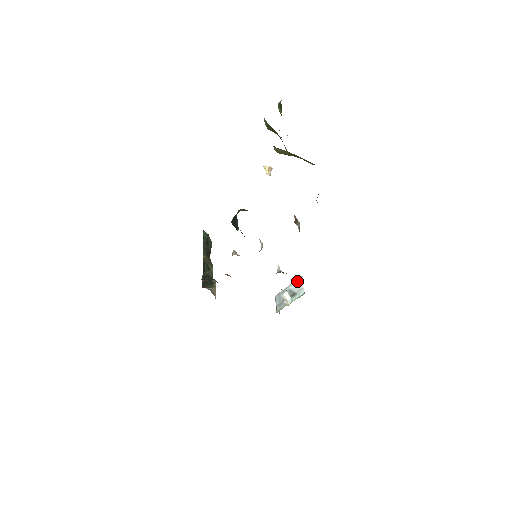
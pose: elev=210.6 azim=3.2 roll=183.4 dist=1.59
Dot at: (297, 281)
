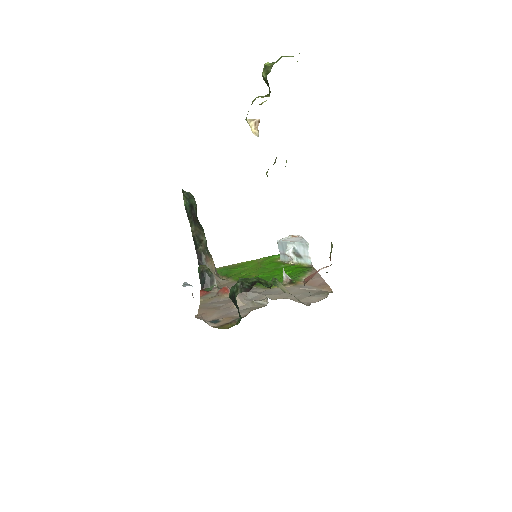
Dot at: (302, 245)
